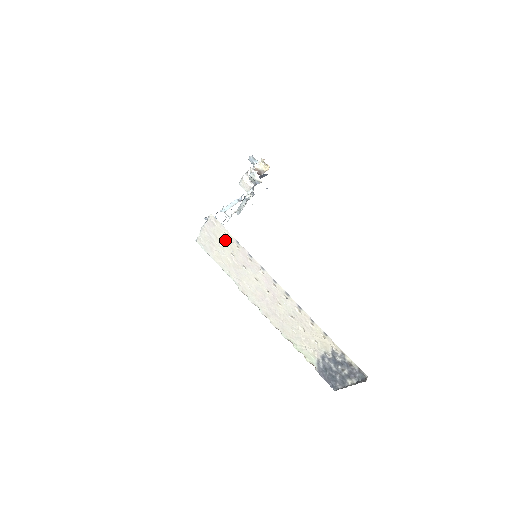
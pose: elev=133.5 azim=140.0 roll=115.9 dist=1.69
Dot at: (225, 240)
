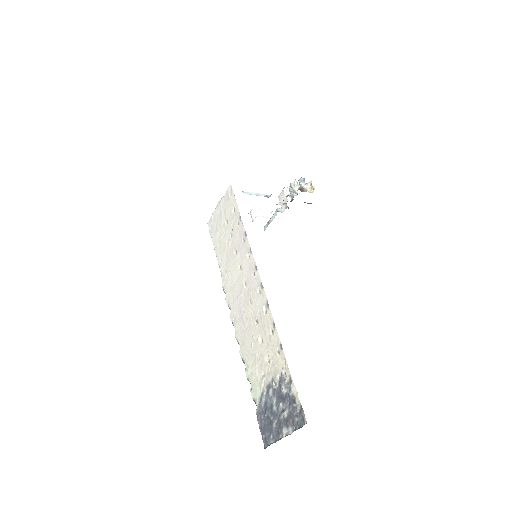
Dot at: (231, 217)
